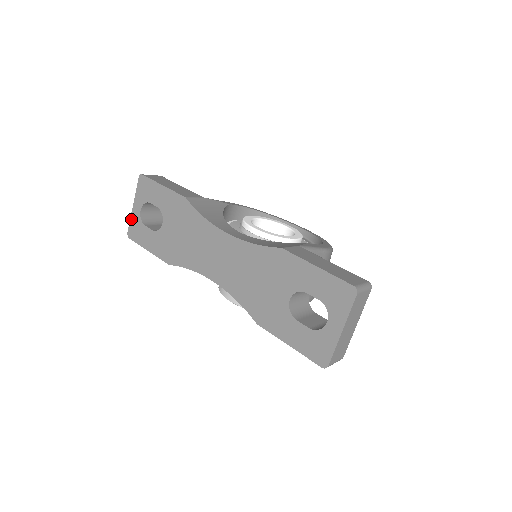
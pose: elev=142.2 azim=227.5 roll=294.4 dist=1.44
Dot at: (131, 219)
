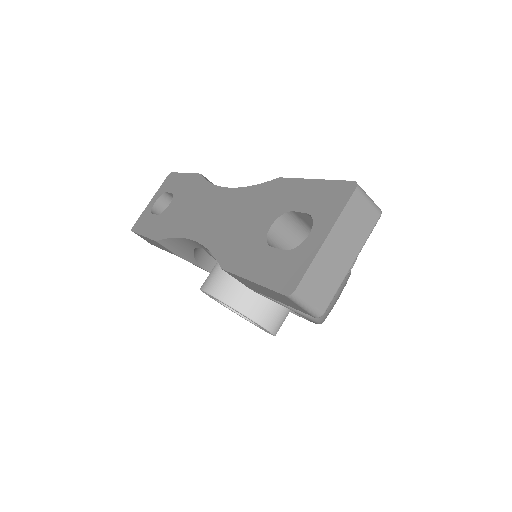
Dot at: (143, 213)
